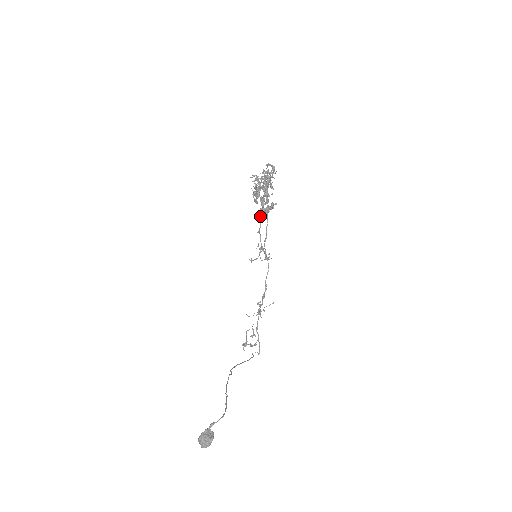
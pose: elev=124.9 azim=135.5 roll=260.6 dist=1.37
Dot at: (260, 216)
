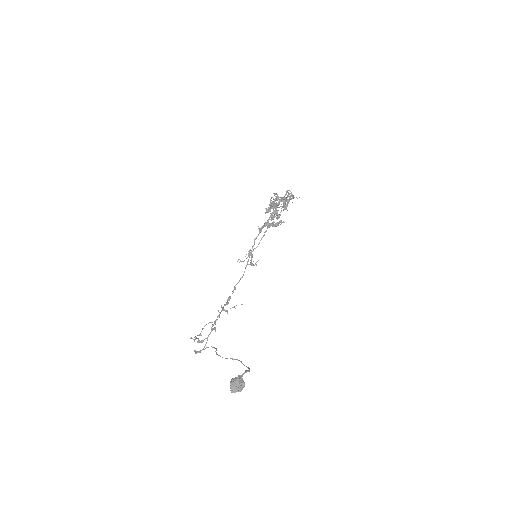
Dot at: (263, 227)
